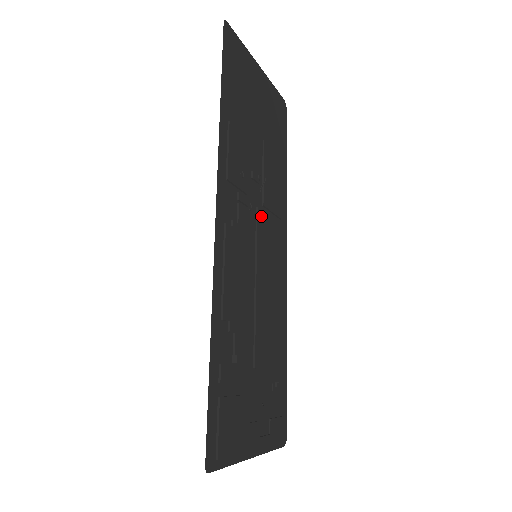
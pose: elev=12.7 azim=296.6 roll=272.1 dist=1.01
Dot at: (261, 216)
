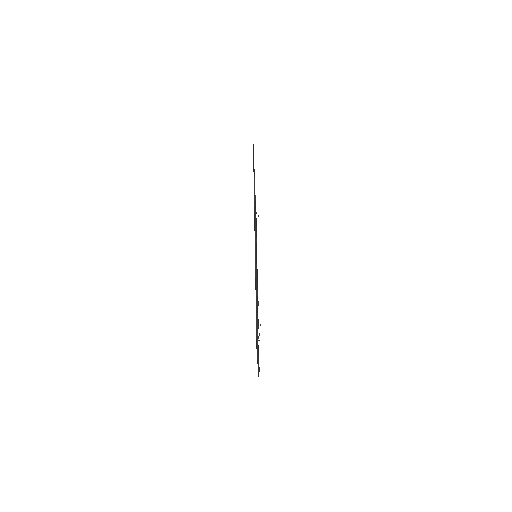
Dot at: (256, 235)
